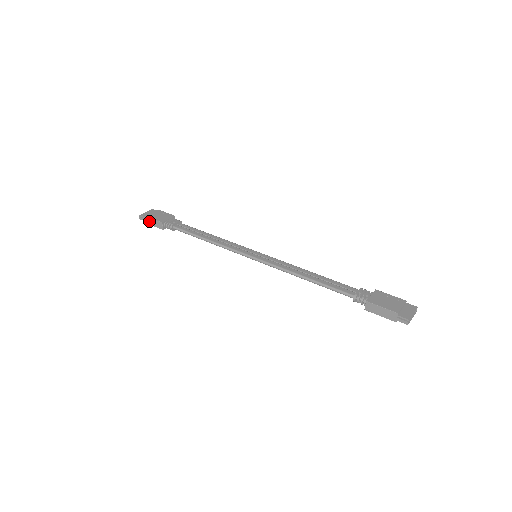
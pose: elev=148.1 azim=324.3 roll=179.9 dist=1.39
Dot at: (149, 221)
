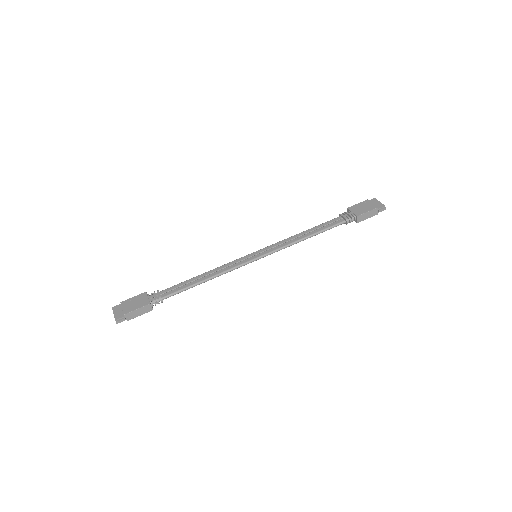
Dot at: (131, 316)
